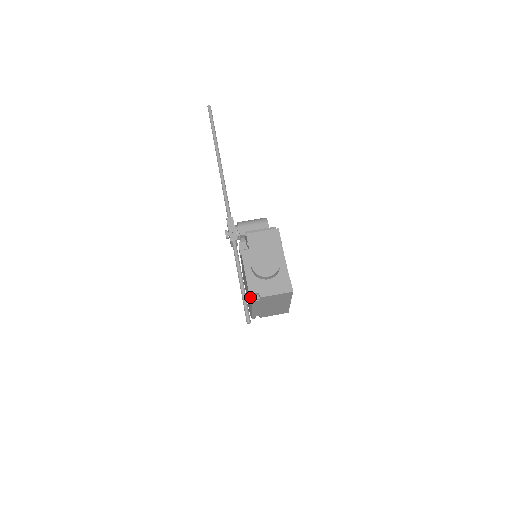
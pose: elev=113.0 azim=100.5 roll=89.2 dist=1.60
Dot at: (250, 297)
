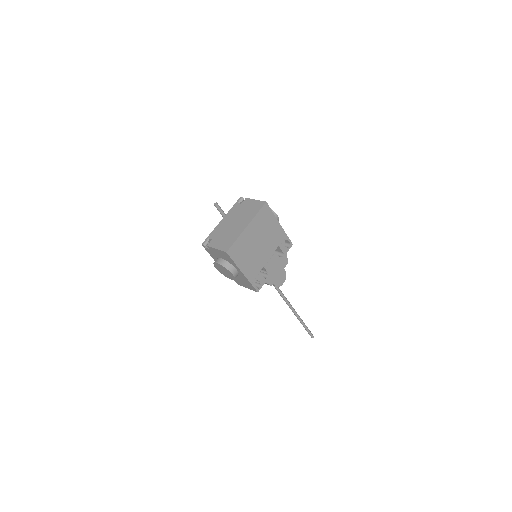
Dot at: (241, 198)
